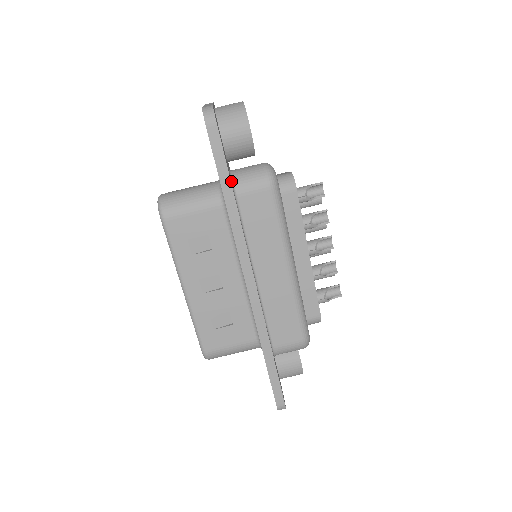
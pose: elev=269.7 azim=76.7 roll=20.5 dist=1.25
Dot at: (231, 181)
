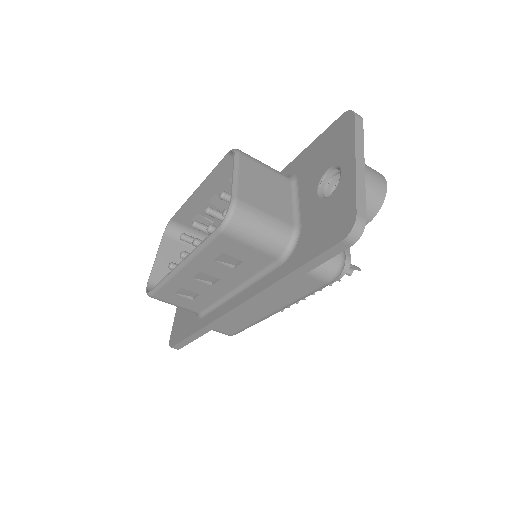
Dot at: occluded
